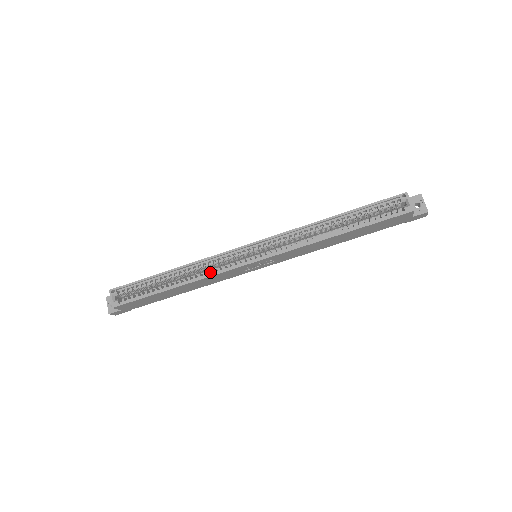
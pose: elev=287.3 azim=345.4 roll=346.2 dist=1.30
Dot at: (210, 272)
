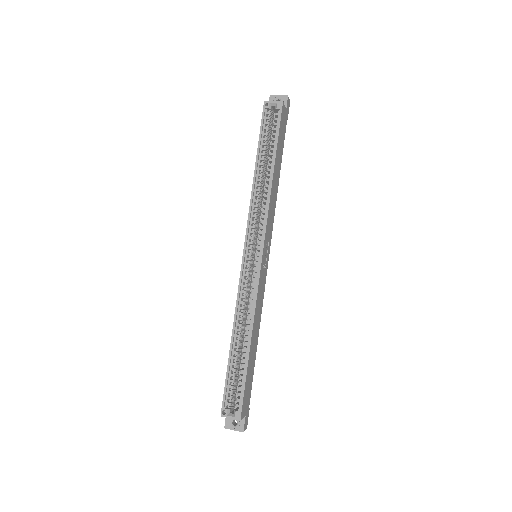
Dot at: (251, 303)
